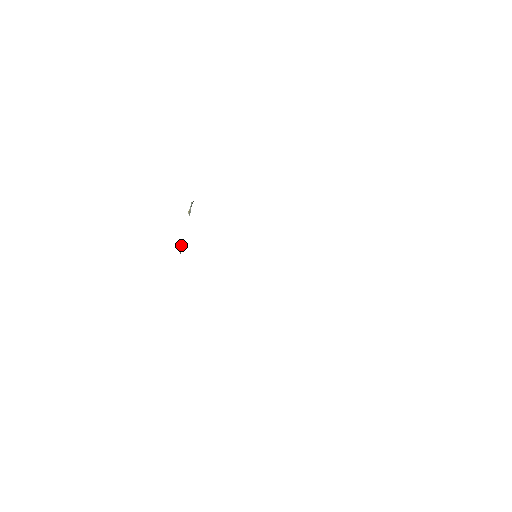
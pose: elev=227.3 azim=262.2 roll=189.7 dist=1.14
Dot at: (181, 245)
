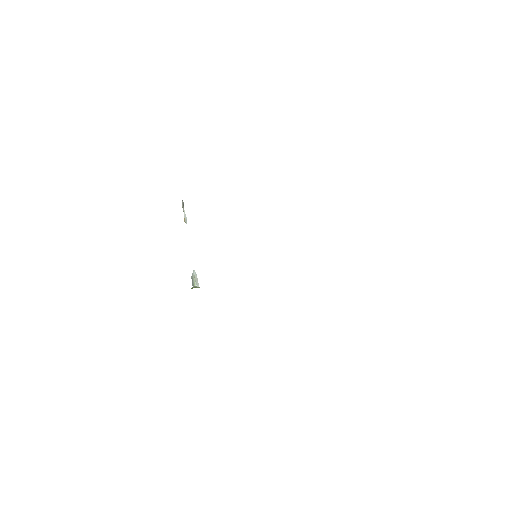
Dot at: (195, 277)
